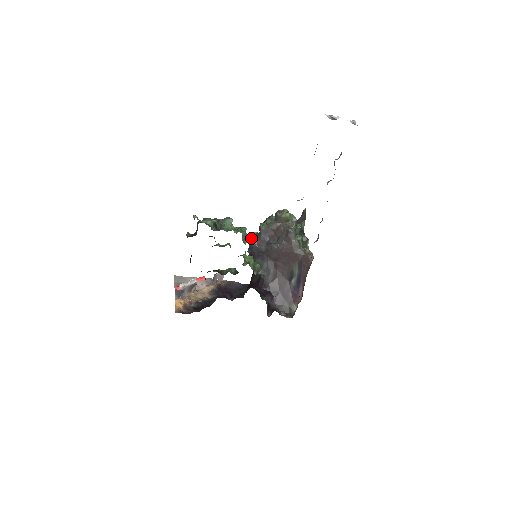
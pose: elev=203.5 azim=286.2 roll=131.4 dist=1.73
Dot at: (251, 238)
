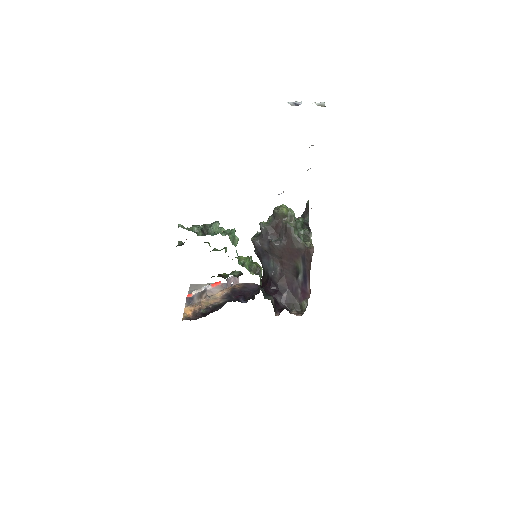
Dot at: (254, 238)
